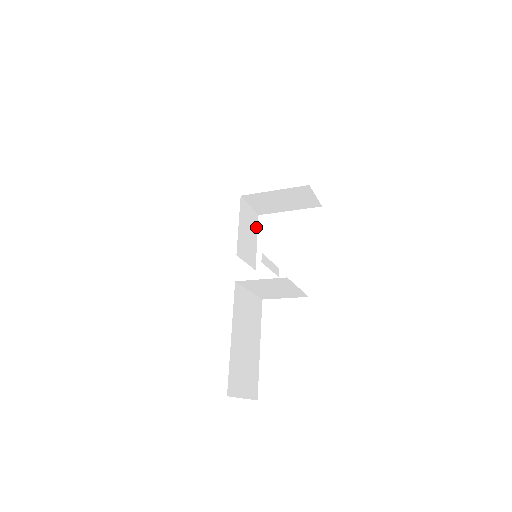
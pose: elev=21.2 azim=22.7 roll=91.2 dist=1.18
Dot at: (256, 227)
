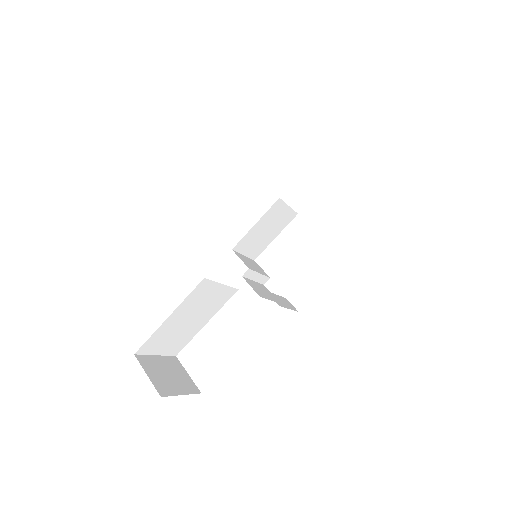
Dot at: (285, 224)
